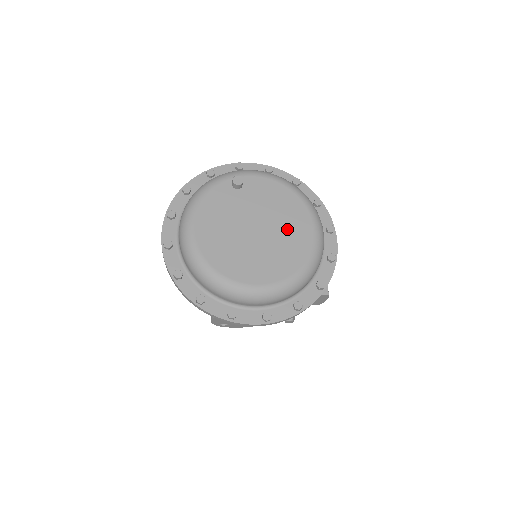
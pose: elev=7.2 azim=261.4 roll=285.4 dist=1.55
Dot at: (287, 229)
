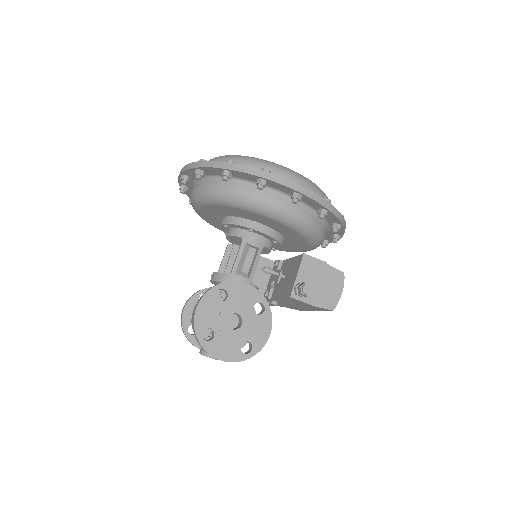
Dot at: occluded
